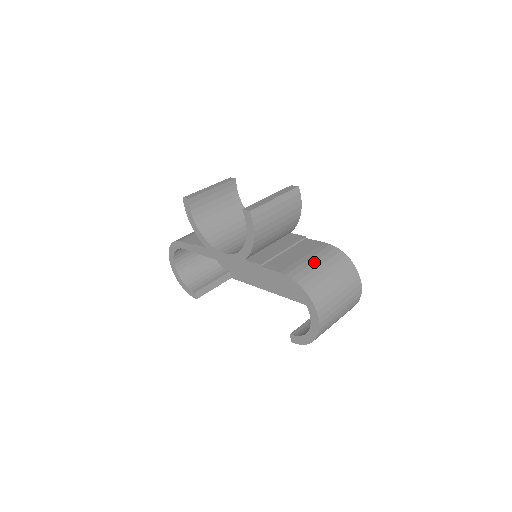
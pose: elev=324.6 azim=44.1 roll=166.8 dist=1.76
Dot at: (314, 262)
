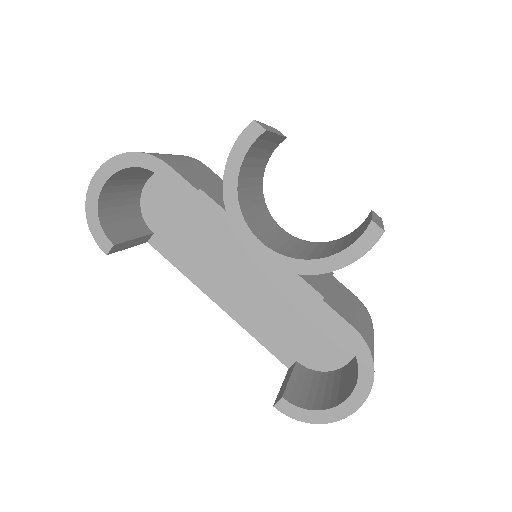
Dot at: (367, 325)
